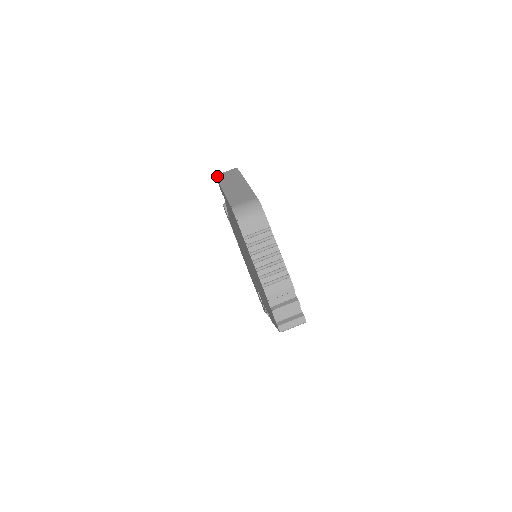
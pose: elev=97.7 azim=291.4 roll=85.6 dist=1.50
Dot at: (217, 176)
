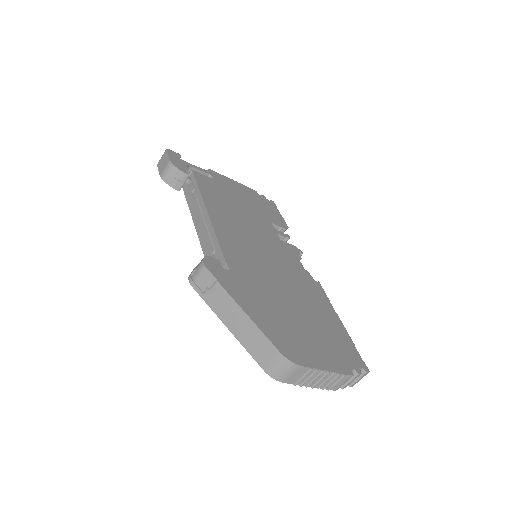
Dot at: (196, 291)
